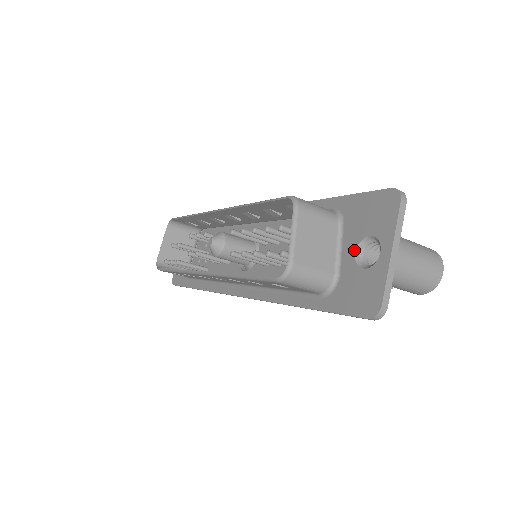
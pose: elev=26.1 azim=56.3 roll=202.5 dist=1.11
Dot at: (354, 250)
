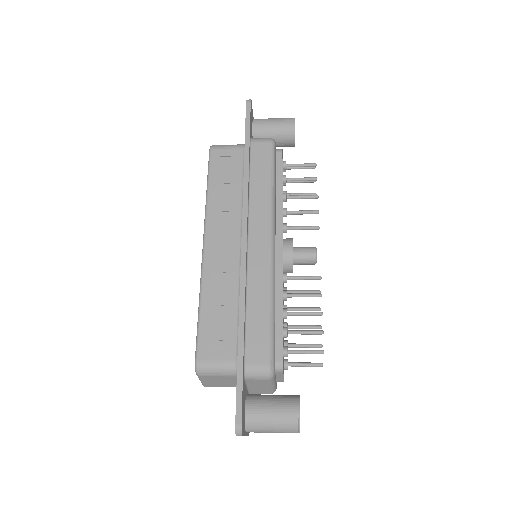
Dot at: occluded
